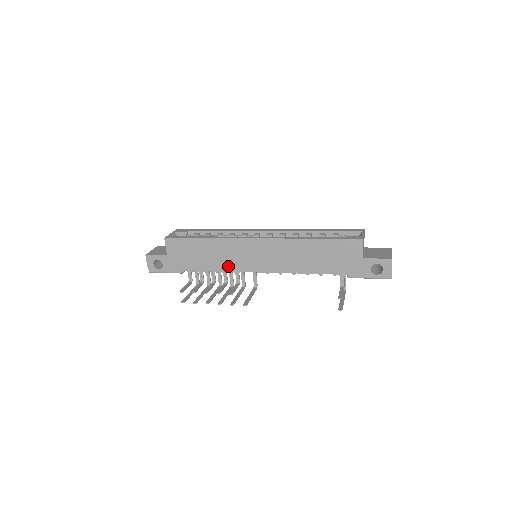
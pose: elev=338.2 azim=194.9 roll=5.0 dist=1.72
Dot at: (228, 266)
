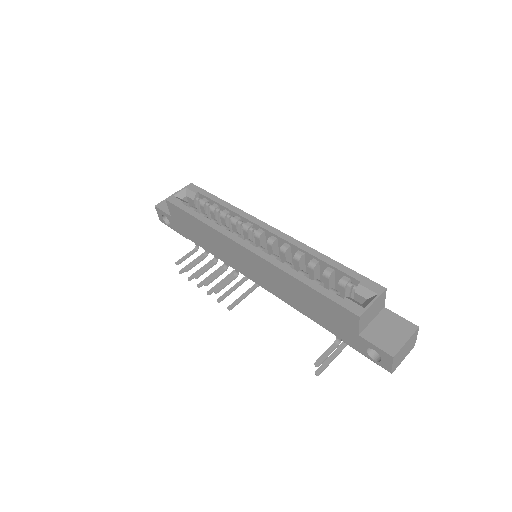
Dot at: (223, 257)
